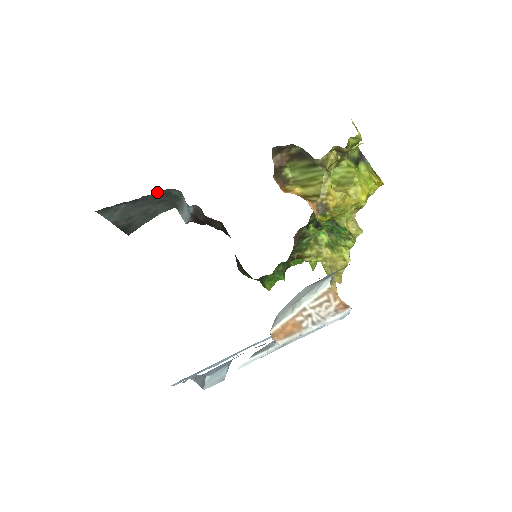
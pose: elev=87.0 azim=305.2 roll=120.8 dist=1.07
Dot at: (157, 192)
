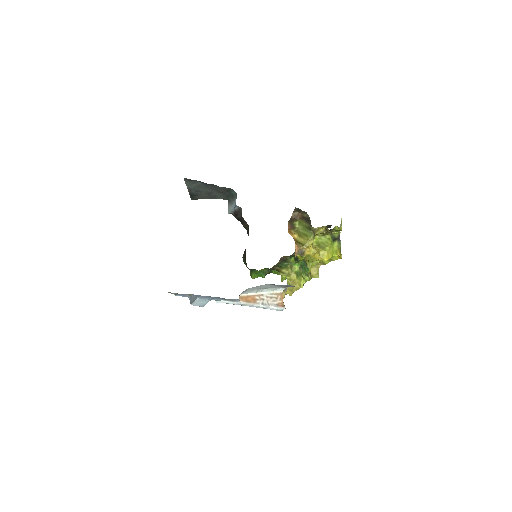
Dot at: (223, 187)
